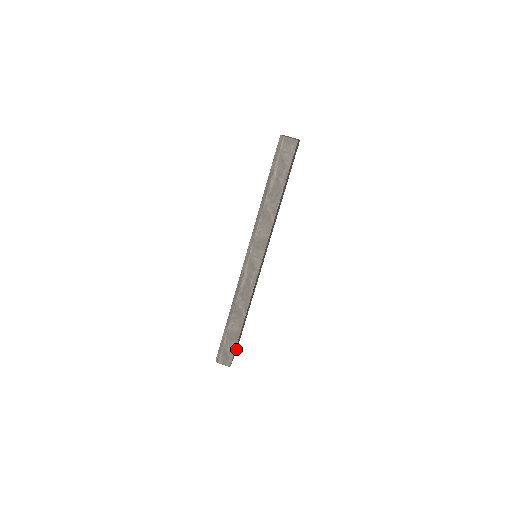
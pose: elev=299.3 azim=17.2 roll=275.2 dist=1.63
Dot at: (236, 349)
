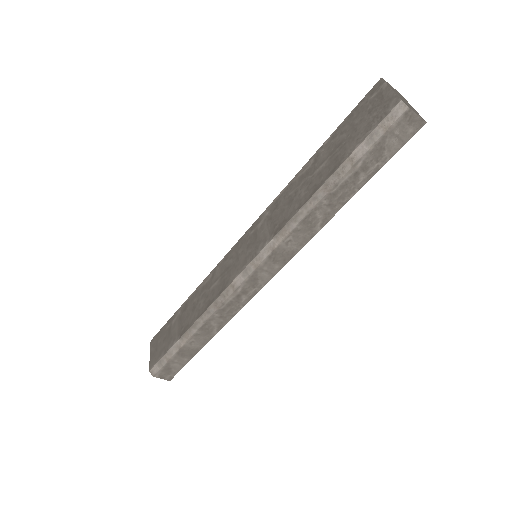
Dot at: occluded
